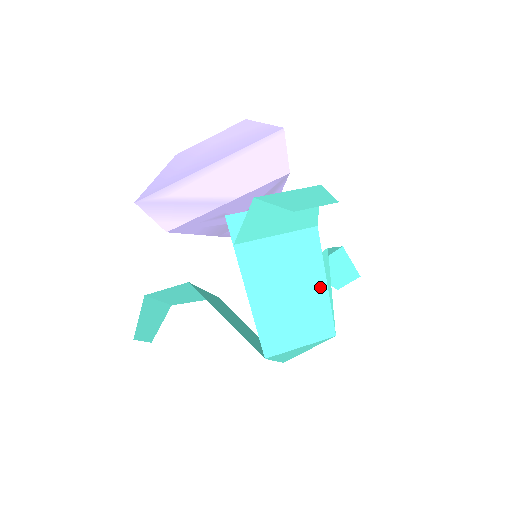
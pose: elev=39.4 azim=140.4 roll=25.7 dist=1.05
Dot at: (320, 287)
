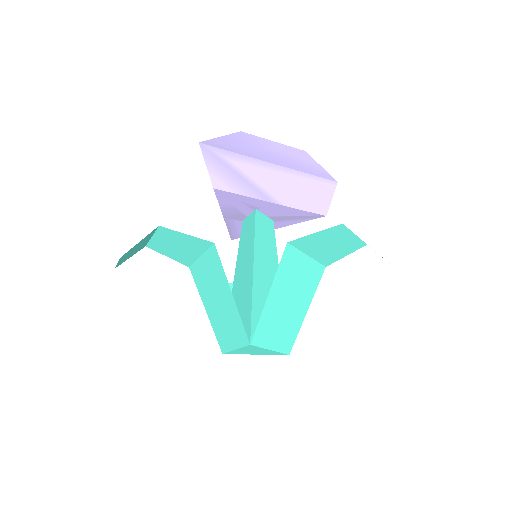
Dot at: (303, 312)
